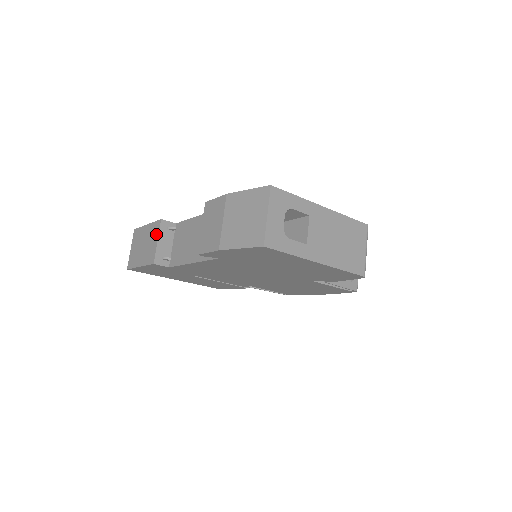
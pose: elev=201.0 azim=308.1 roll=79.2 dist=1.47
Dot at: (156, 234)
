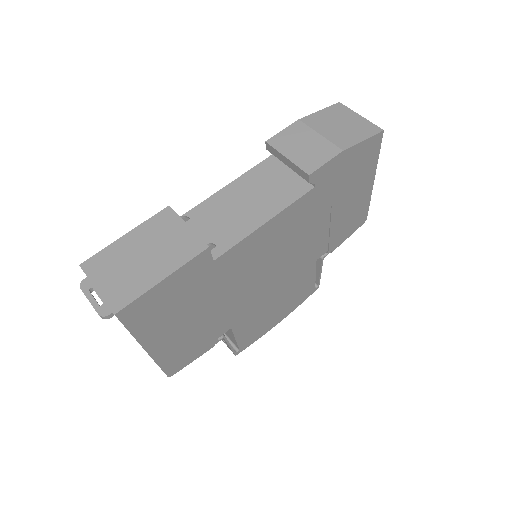
Dot at: (175, 222)
